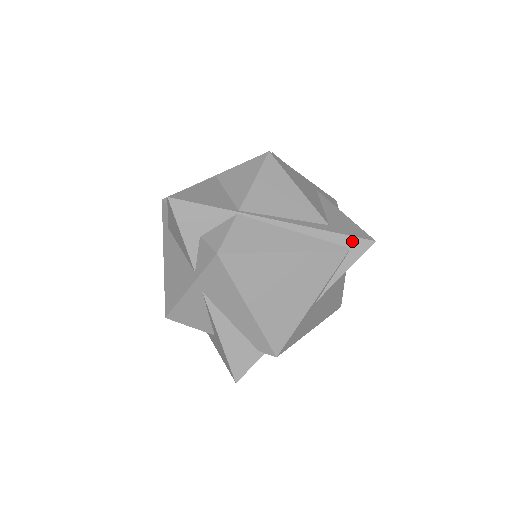
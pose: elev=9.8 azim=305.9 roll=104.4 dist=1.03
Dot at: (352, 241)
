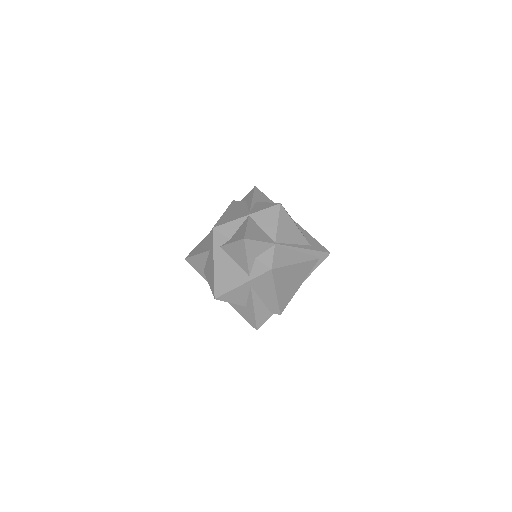
Dot at: (321, 254)
